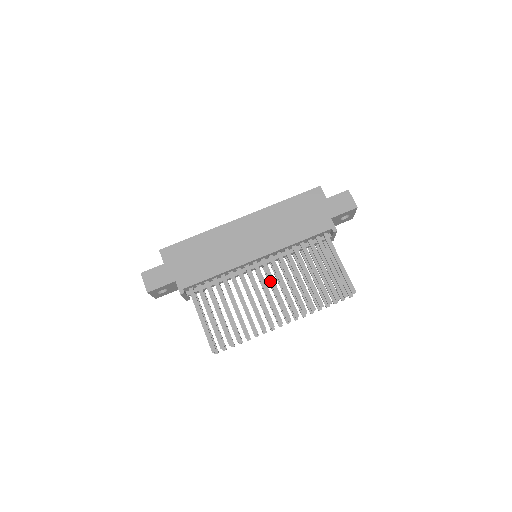
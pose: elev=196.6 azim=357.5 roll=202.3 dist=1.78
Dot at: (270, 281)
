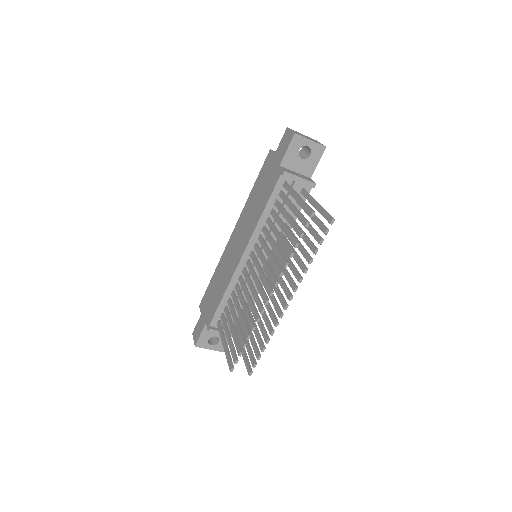
Dot at: (256, 268)
